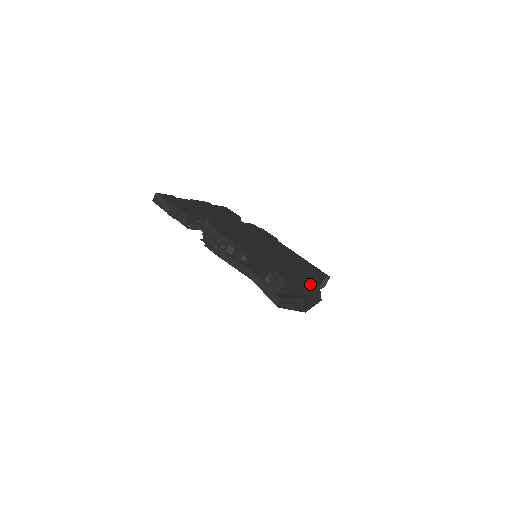
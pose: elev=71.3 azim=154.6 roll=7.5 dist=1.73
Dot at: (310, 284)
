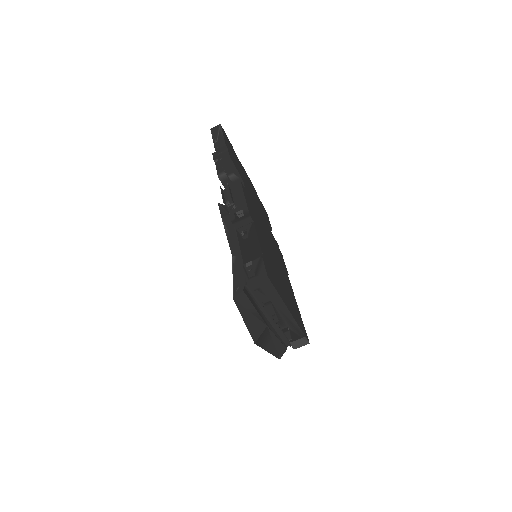
Dot at: (285, 322)
